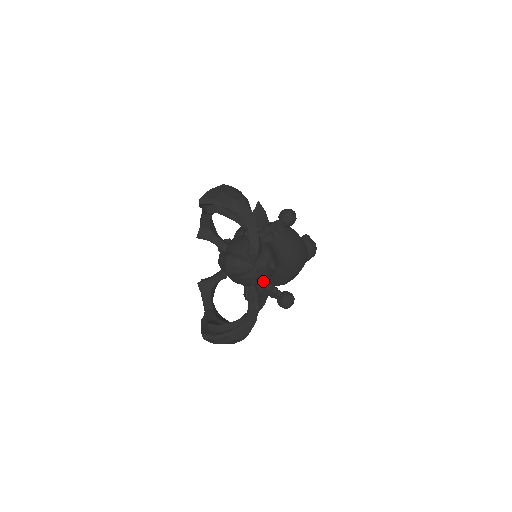
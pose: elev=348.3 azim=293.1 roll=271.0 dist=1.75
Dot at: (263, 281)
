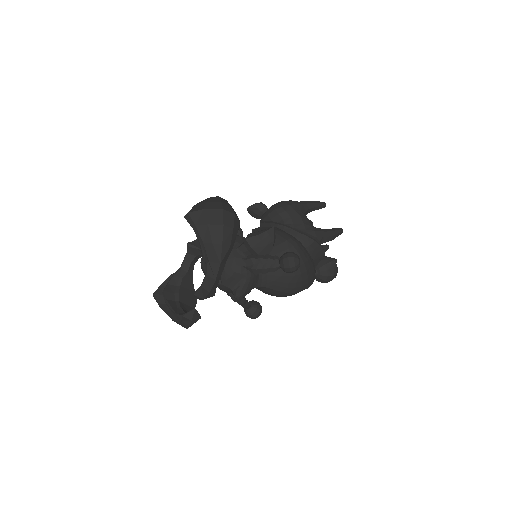
Dot at: occluded
